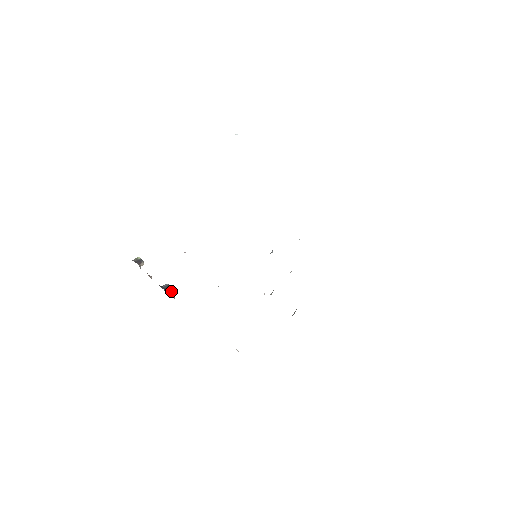
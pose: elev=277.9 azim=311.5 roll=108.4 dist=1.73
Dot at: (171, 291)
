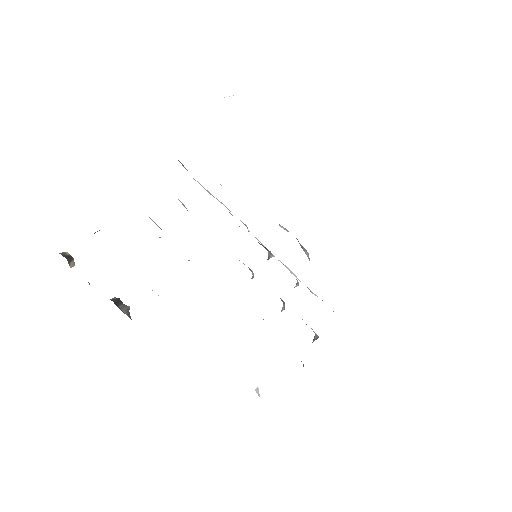
Dot at: (124, 308)
